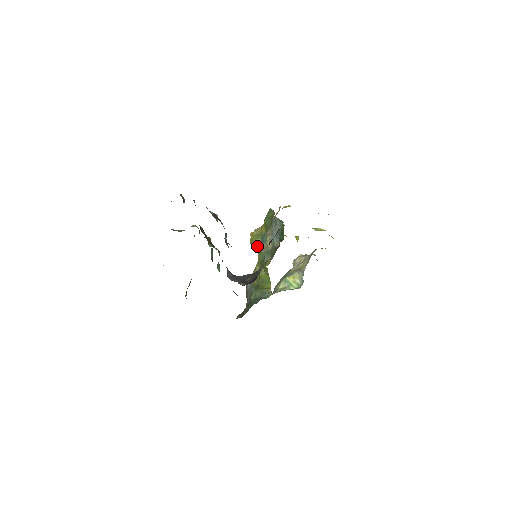
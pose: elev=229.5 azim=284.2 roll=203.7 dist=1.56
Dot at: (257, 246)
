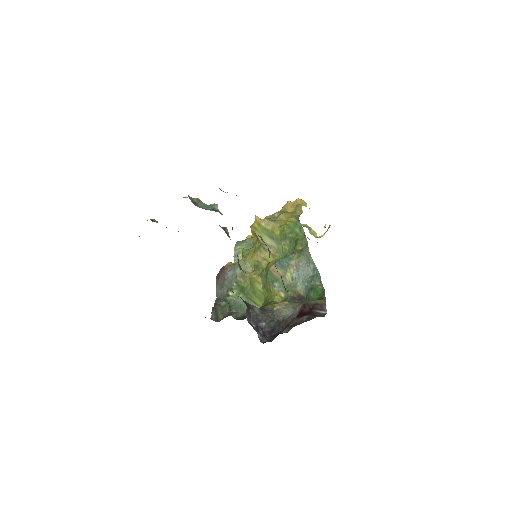
Dot at: (260, 241)
